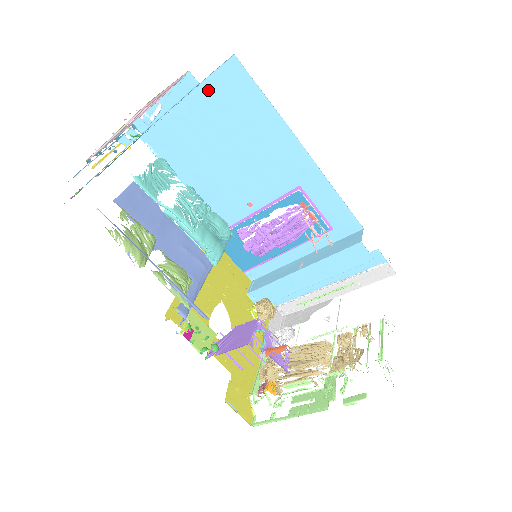
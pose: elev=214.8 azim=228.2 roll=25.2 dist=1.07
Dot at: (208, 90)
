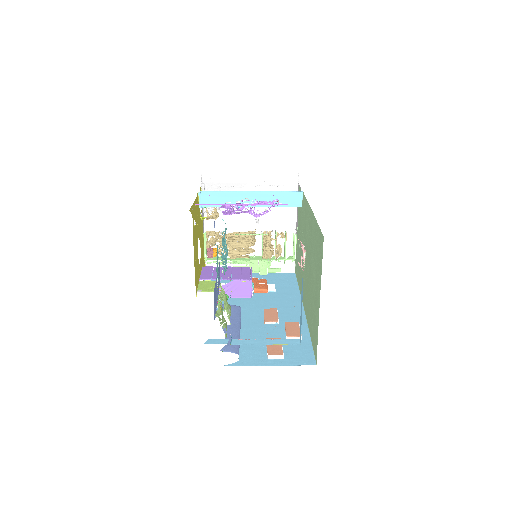
Dot at: occluded
